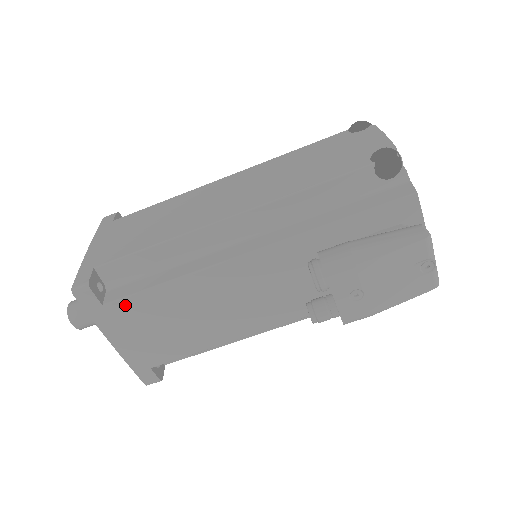
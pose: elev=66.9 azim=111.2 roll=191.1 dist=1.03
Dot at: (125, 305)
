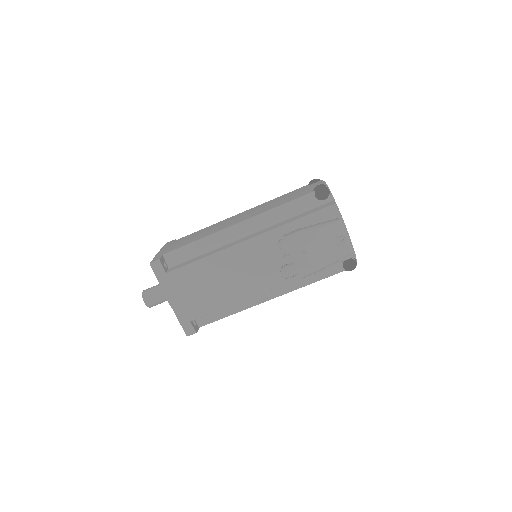
Dot at: (178, 274)
